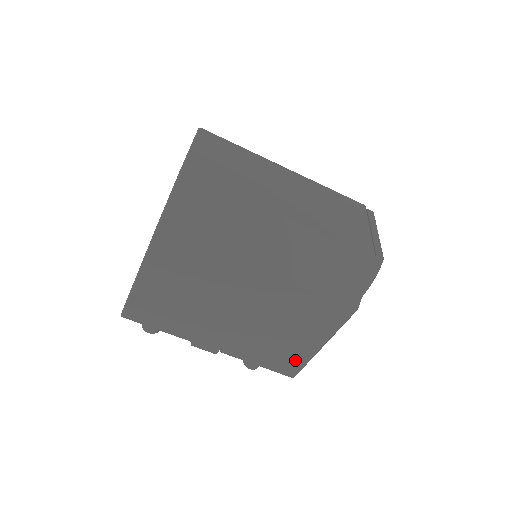
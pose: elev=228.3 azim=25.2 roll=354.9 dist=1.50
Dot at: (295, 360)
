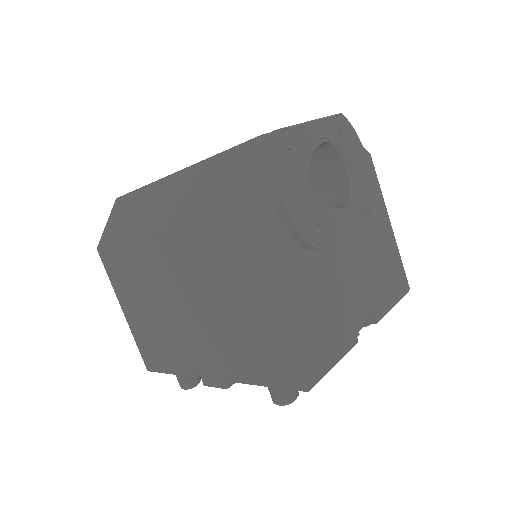
Dot at: (277, 350)
